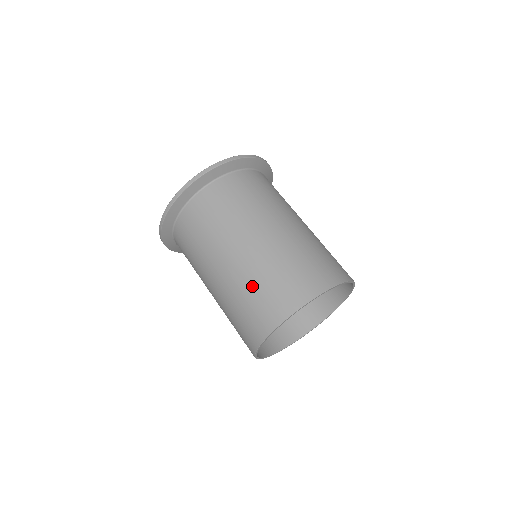
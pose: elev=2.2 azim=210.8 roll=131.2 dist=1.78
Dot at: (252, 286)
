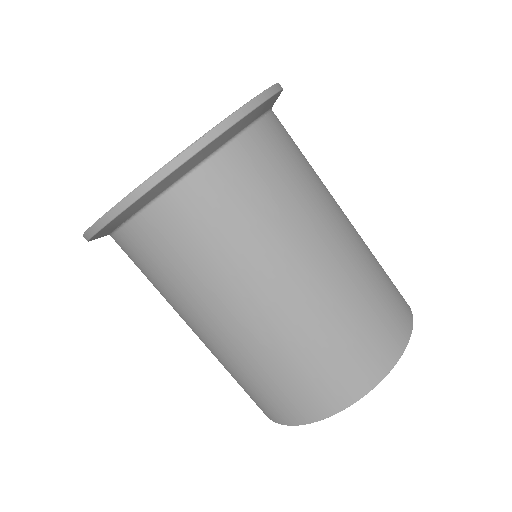
Dot at: (345, 318)
